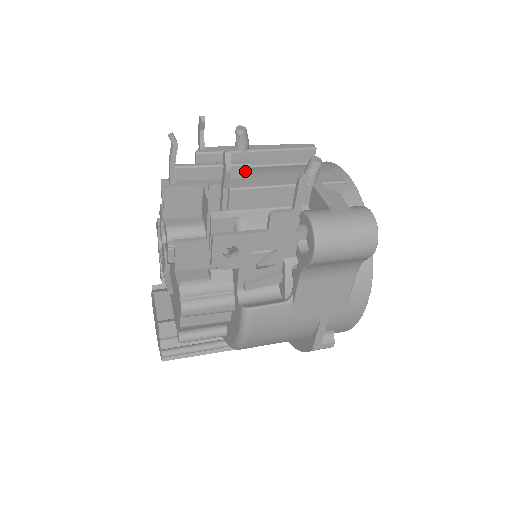
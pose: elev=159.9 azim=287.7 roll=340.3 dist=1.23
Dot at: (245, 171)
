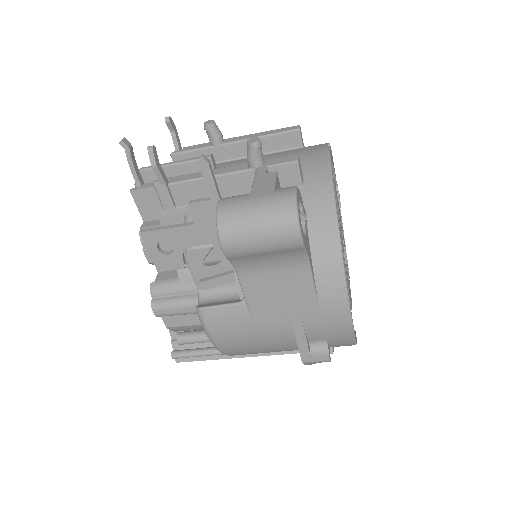
Dot at: occluded
